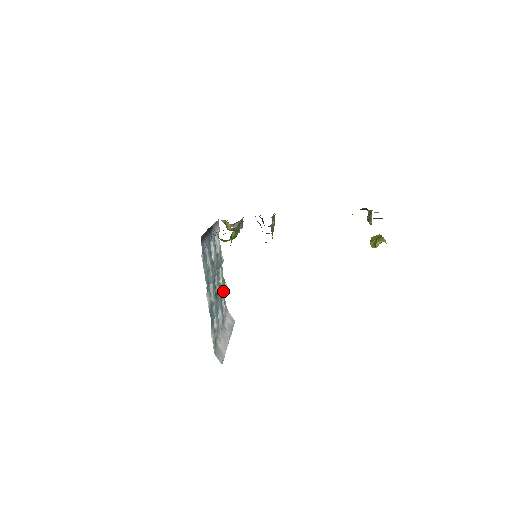
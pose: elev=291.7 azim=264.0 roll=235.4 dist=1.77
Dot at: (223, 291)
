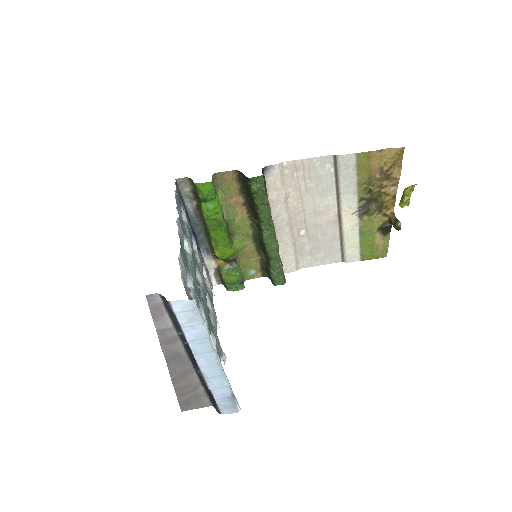
Dot at: (216, 340)
